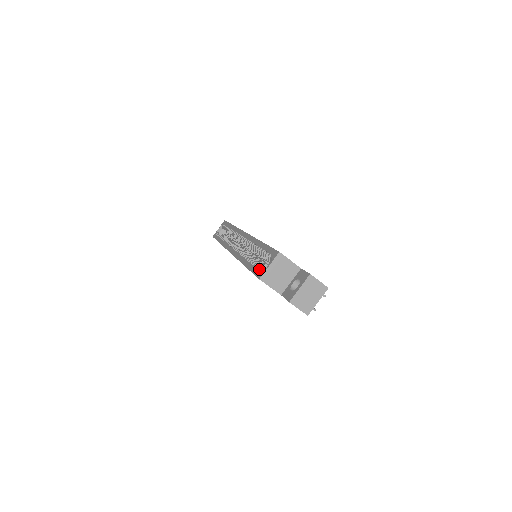
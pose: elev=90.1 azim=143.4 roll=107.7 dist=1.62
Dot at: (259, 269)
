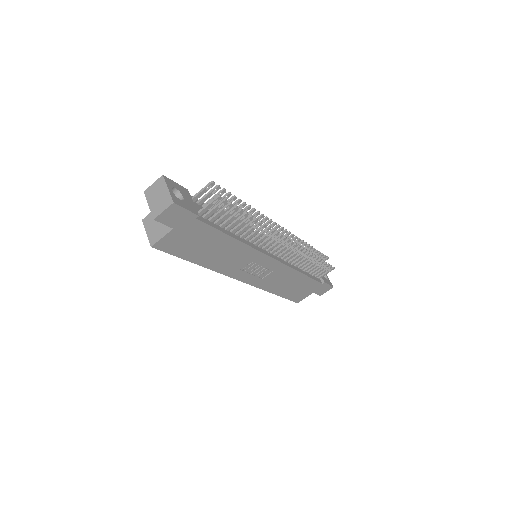
Dot at: occluded
